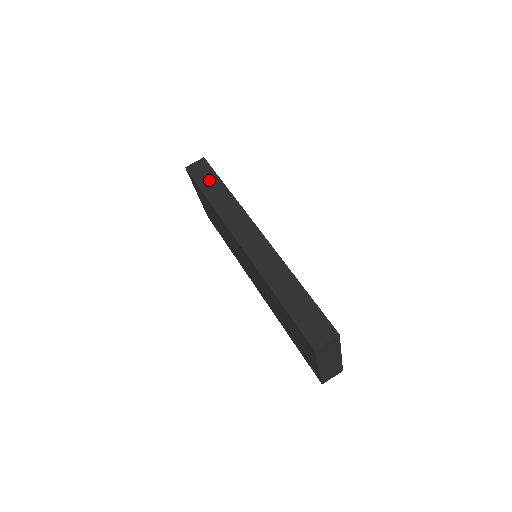
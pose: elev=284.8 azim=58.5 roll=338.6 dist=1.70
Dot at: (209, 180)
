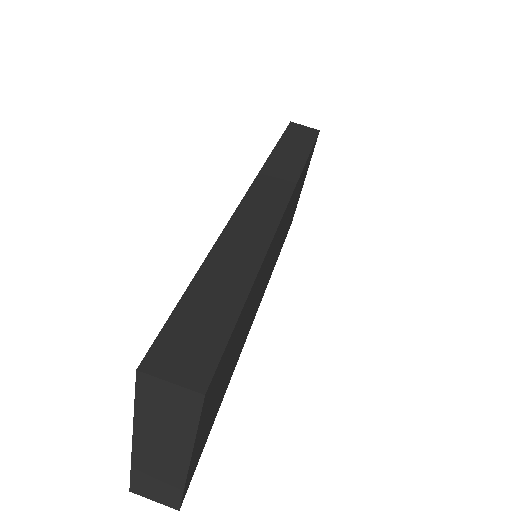
Dot at: (298, 142)
